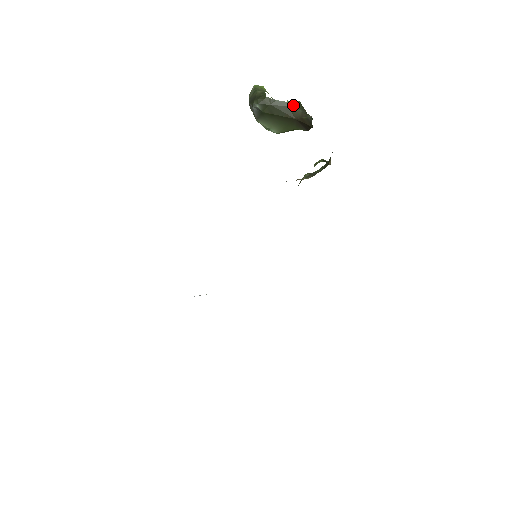
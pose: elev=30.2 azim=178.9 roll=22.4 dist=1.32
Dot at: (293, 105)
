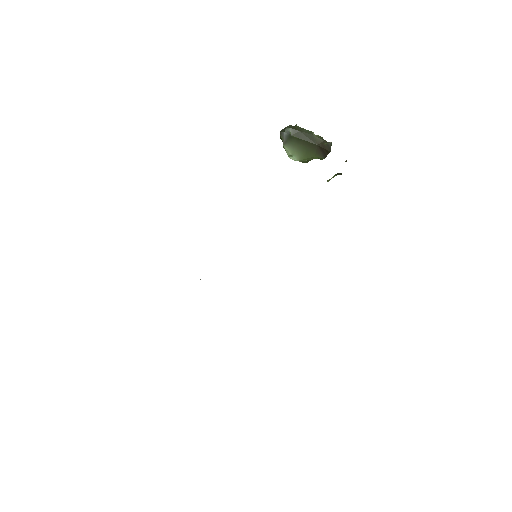
Dot at: (317, 136)
